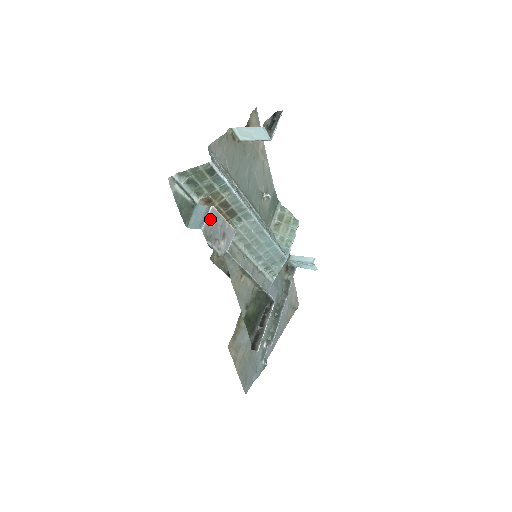
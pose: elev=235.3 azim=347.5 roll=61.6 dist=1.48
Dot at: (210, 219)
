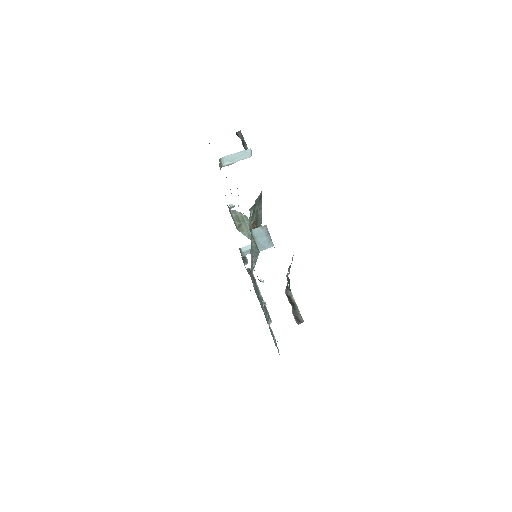
Dot at: (269, 236)
